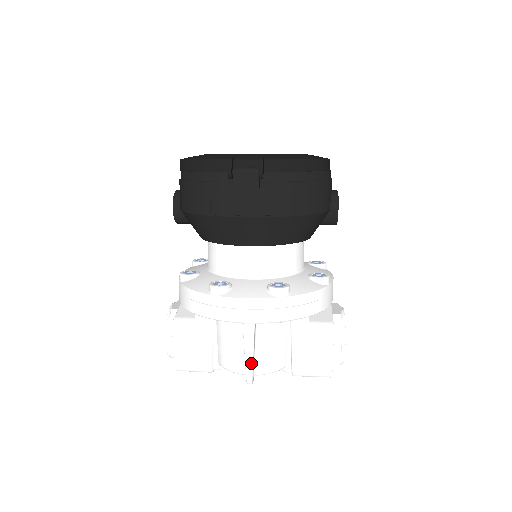
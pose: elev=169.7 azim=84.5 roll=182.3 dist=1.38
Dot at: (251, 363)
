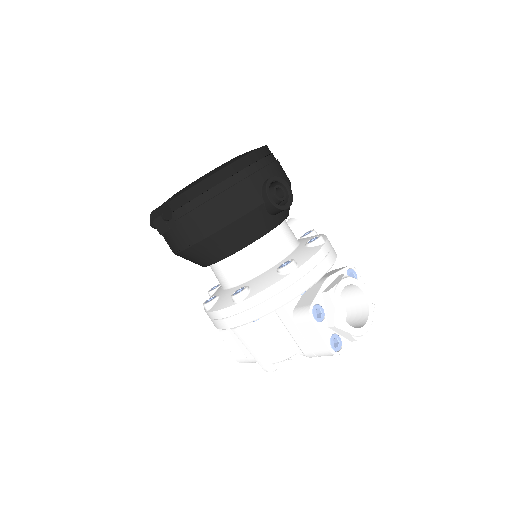
Dot at: (256, 357)
